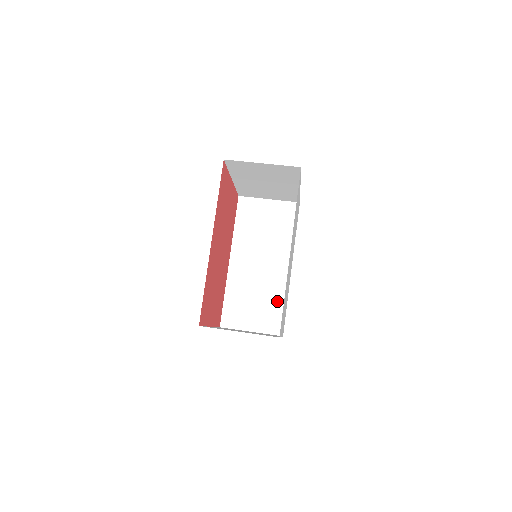
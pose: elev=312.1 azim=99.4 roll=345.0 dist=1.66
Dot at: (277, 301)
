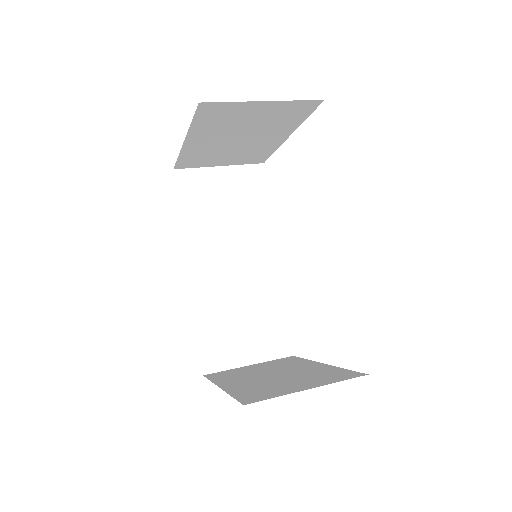
Dot at: (272, 310)
